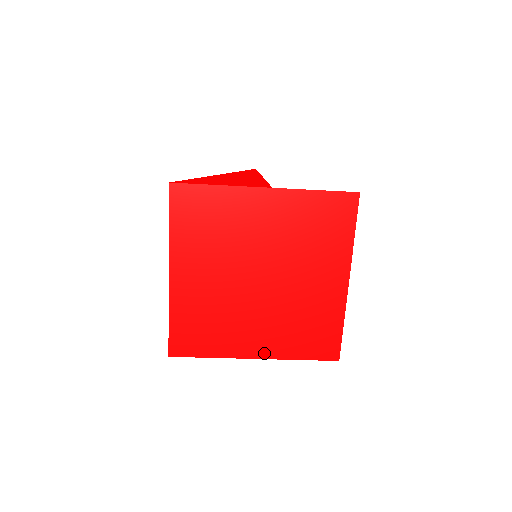
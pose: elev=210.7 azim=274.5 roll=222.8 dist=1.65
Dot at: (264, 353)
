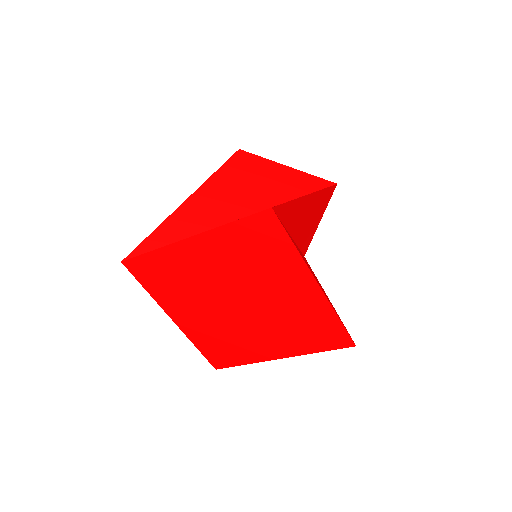
Dot at: (284, 354)
